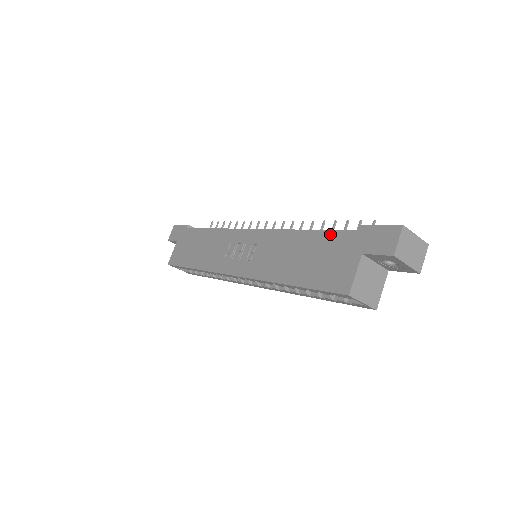
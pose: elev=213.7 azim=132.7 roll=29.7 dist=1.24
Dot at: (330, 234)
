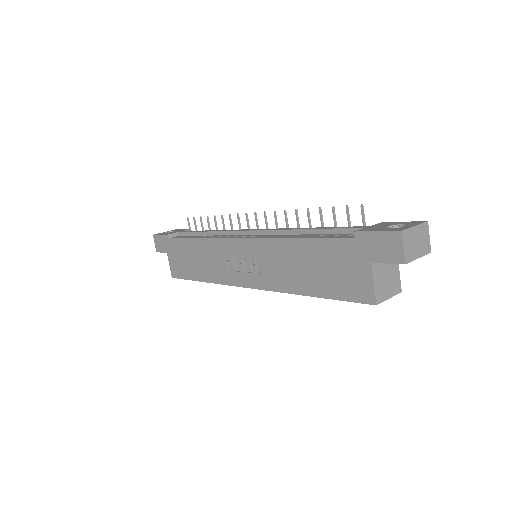
Dot at: (327, 243)
